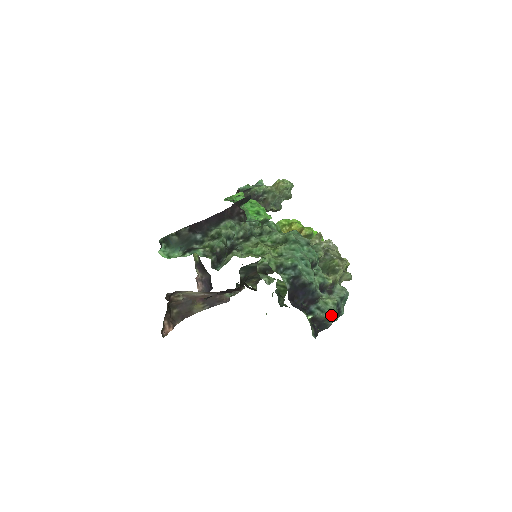
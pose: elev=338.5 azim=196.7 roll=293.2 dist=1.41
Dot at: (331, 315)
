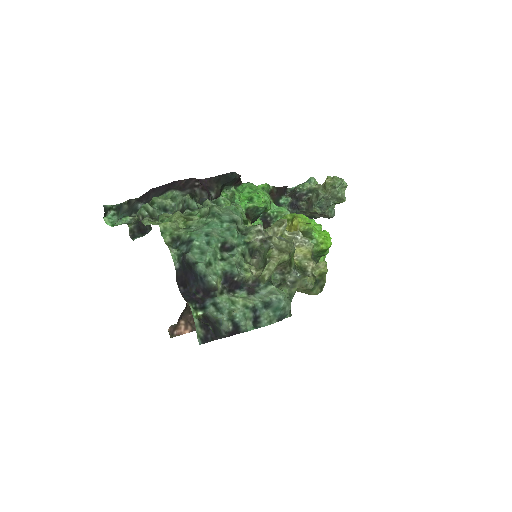
Dot at: (232, 319)
